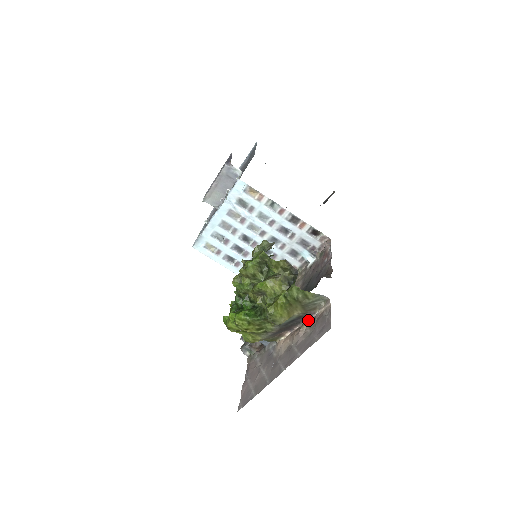
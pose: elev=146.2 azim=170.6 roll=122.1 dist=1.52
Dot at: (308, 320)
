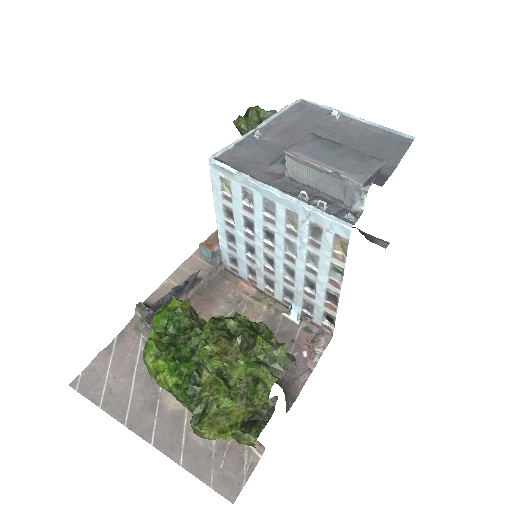
Dot at: occluded
